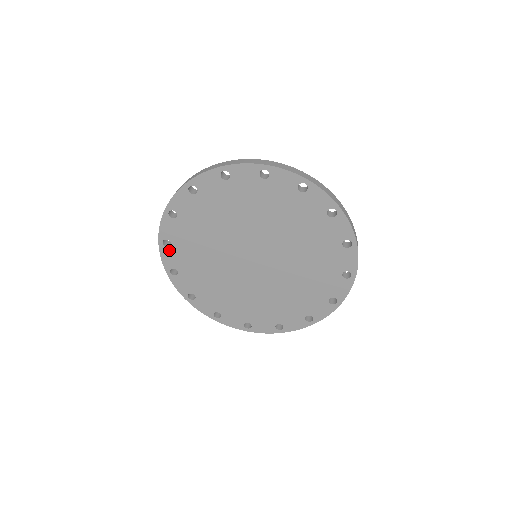
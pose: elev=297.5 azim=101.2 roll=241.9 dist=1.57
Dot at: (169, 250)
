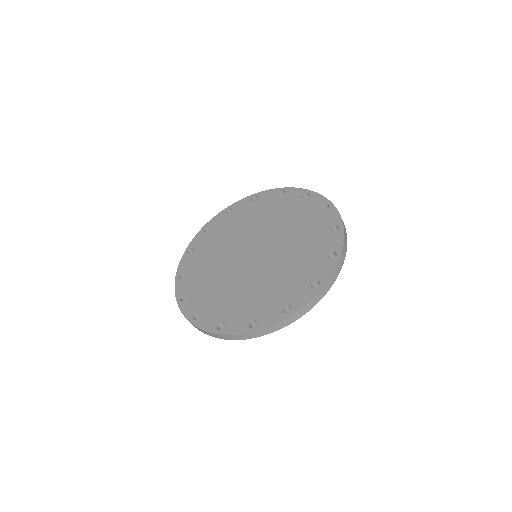
Dot at: (224, 215)
